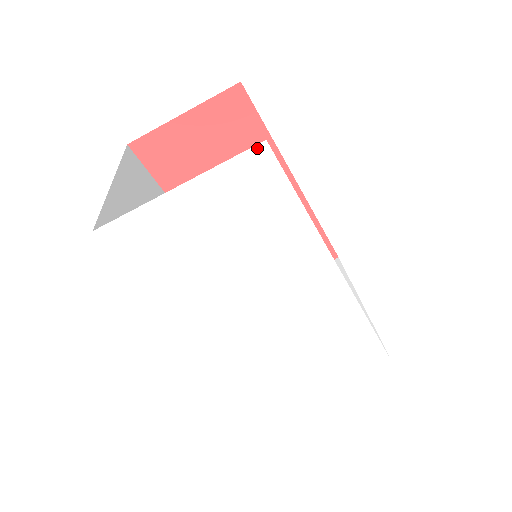
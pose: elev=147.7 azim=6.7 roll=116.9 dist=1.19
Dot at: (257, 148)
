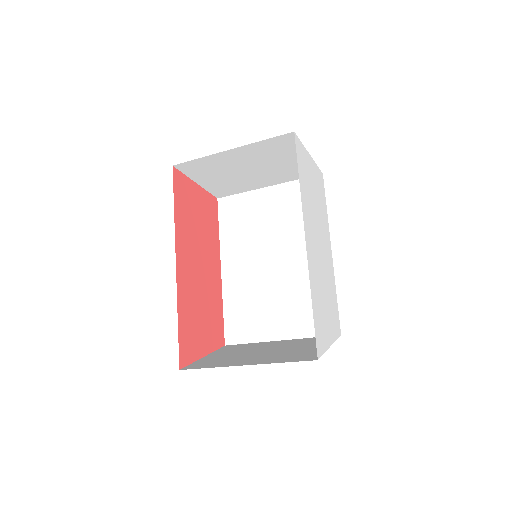
Dot at: (321, 173)
